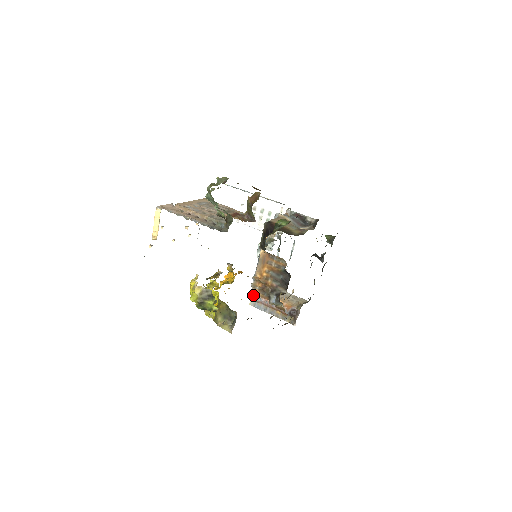
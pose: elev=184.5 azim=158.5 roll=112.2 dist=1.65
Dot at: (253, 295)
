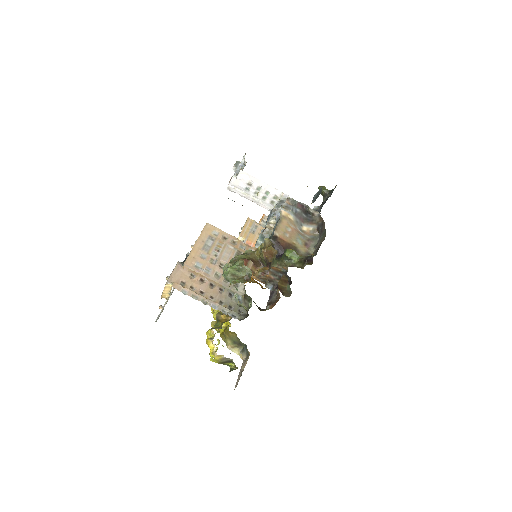
Dot at: occluded
